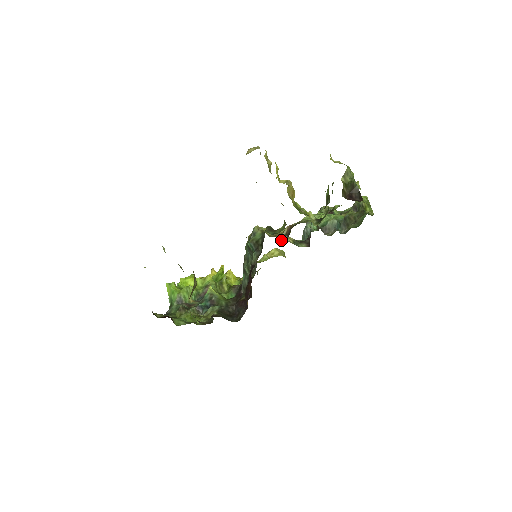
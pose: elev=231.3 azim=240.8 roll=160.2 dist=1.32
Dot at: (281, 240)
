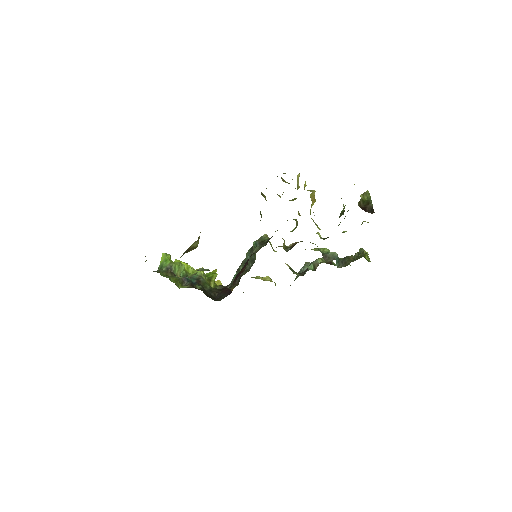
Dot at: (284, 249)
